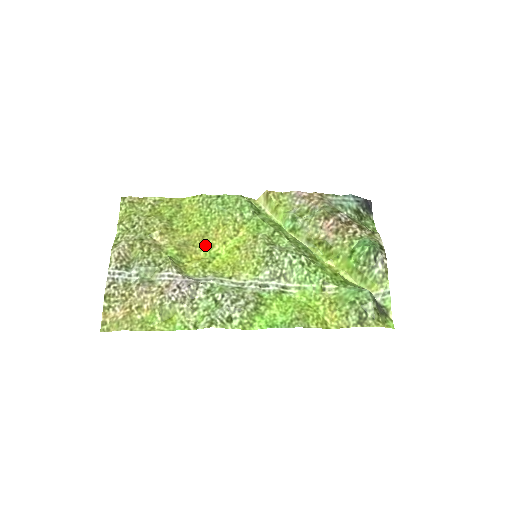
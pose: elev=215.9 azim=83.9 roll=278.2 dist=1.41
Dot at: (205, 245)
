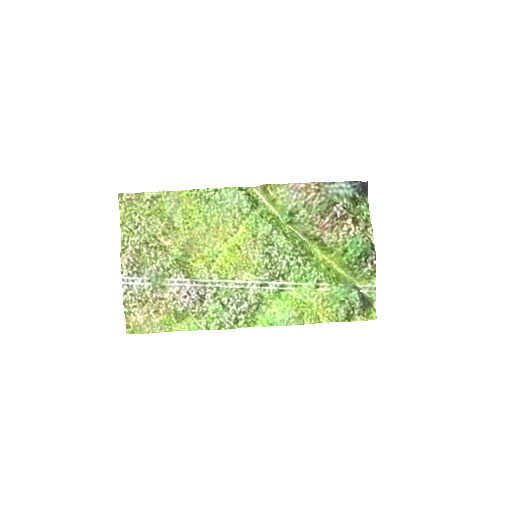
Dot at: (207, 243)
